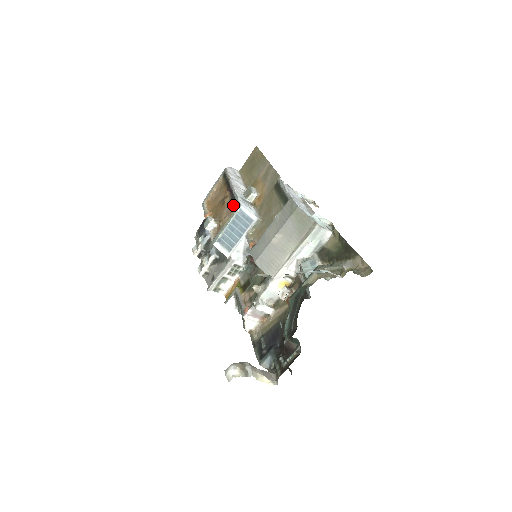
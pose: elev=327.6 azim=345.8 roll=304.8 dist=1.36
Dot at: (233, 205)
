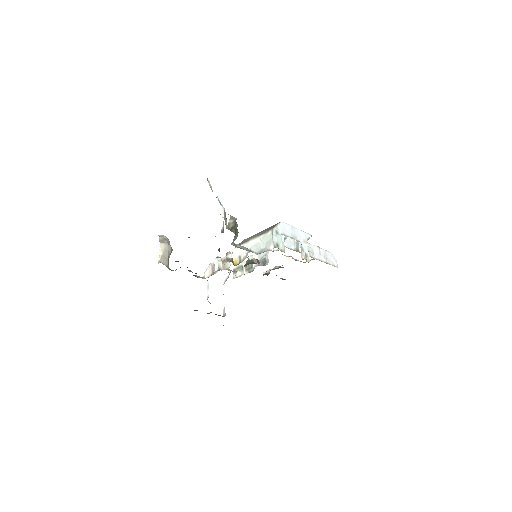
Dot at: occluded
